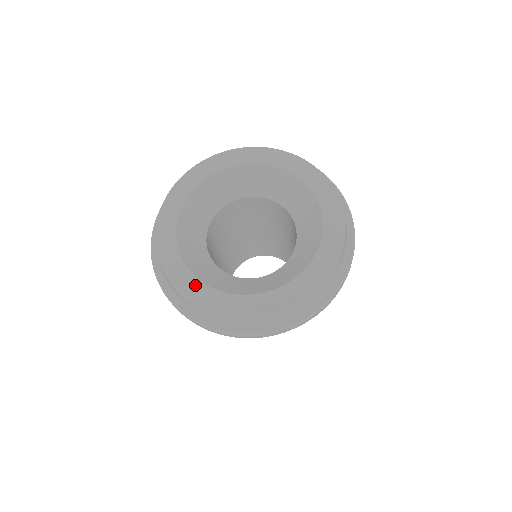
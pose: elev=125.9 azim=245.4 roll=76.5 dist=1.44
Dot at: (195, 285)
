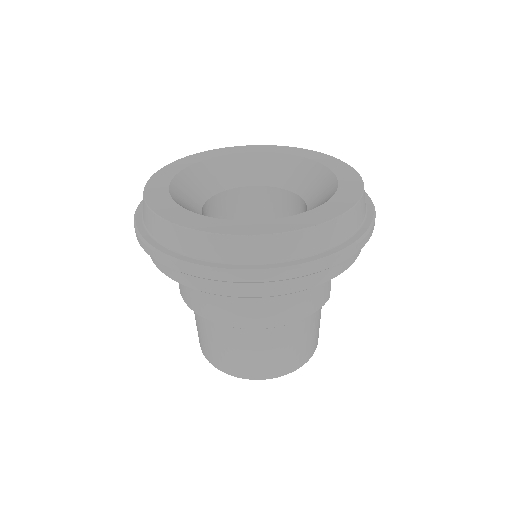
Dot at: (215, 222)
